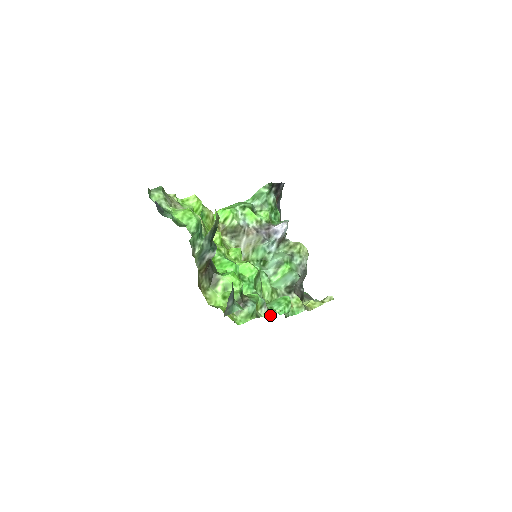
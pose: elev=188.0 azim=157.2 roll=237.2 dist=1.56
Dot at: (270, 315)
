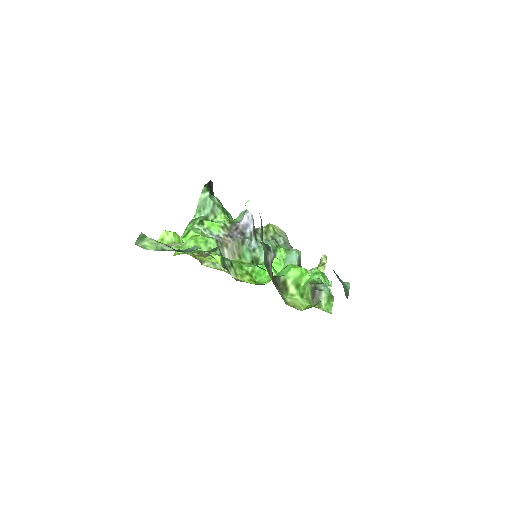
Dot at: occluded
